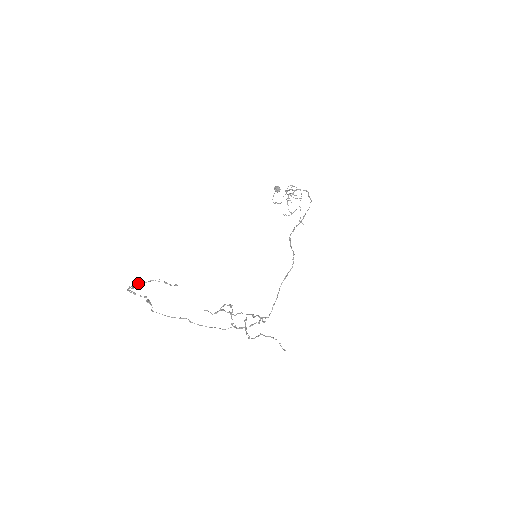
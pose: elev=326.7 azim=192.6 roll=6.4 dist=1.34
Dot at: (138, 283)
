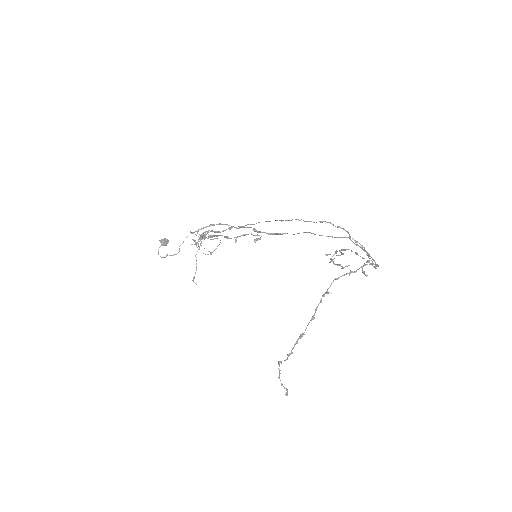
Dot at: (201, 236)
